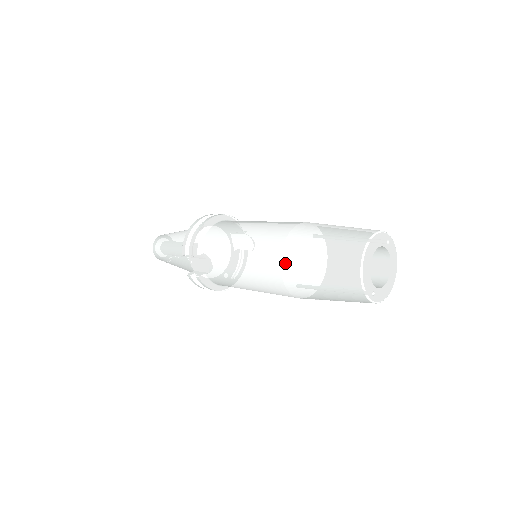
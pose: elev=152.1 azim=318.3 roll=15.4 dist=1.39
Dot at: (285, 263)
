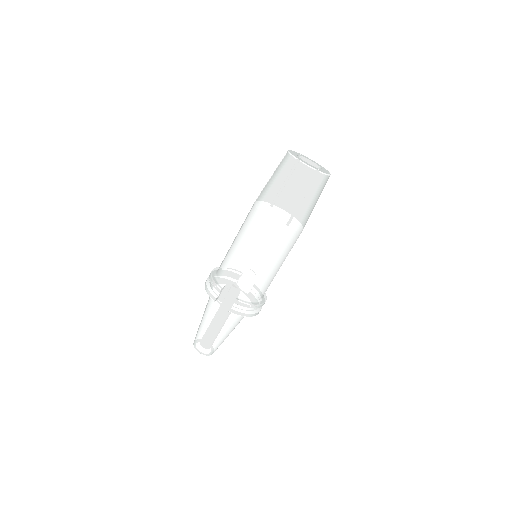
Dot at: (266, 211)
